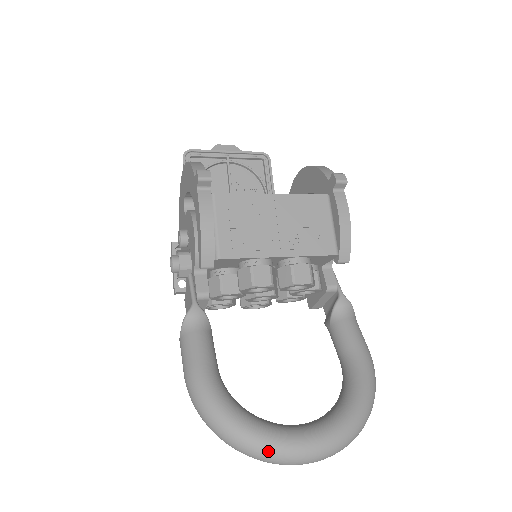
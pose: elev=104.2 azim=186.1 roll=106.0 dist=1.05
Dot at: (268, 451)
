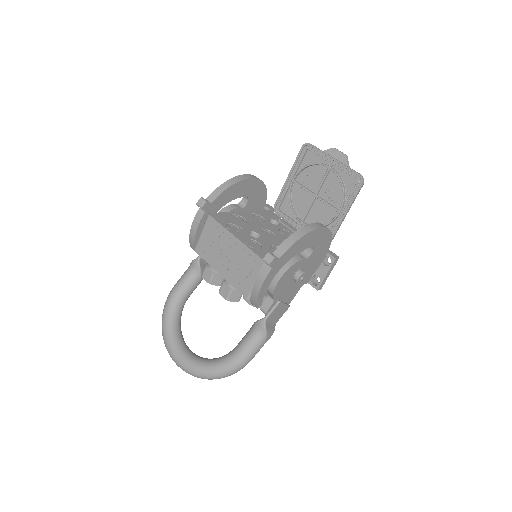
Dot at: (164, 343)
